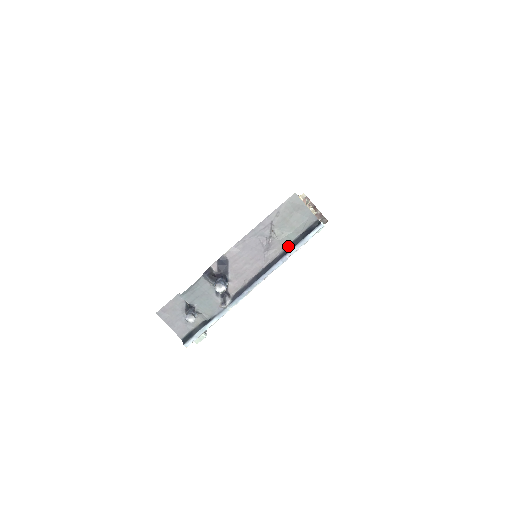
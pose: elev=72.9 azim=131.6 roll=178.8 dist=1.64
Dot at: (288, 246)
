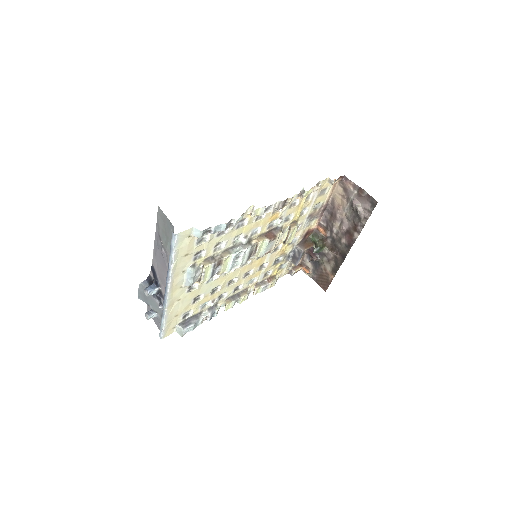
Dot at: occluded
